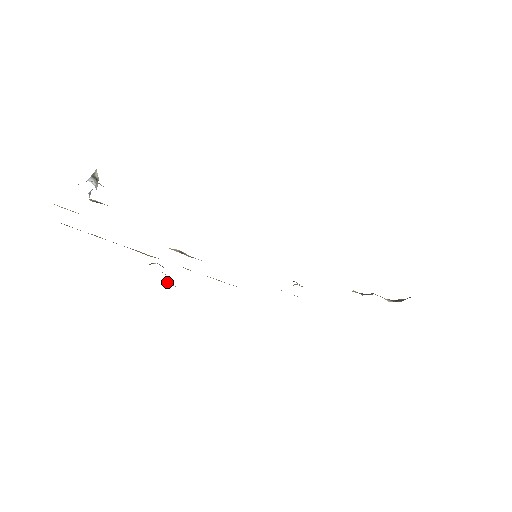
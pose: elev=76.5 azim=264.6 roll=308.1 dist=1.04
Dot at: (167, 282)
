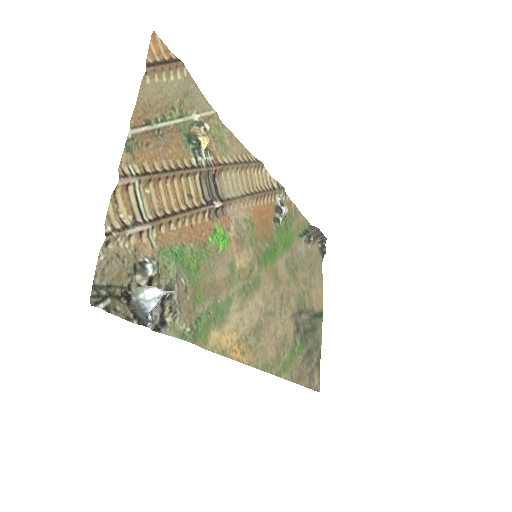
Dot at: (209, 118)
